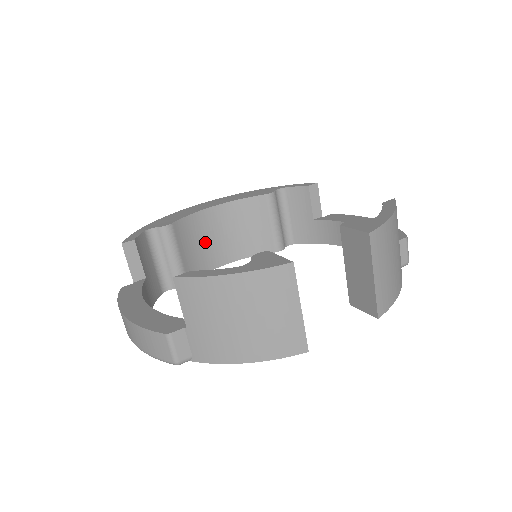
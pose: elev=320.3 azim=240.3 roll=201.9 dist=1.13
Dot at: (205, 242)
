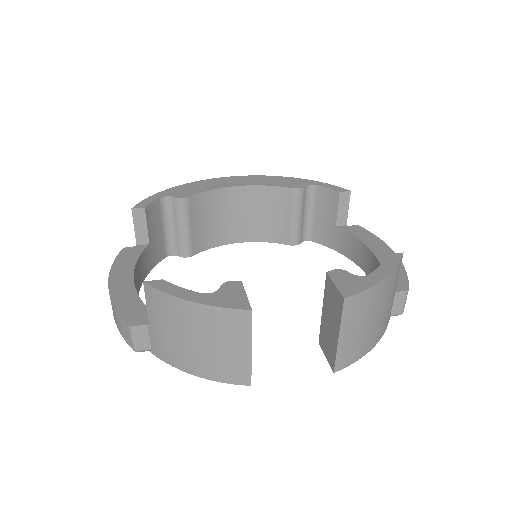
Dot at: (221, 218)
